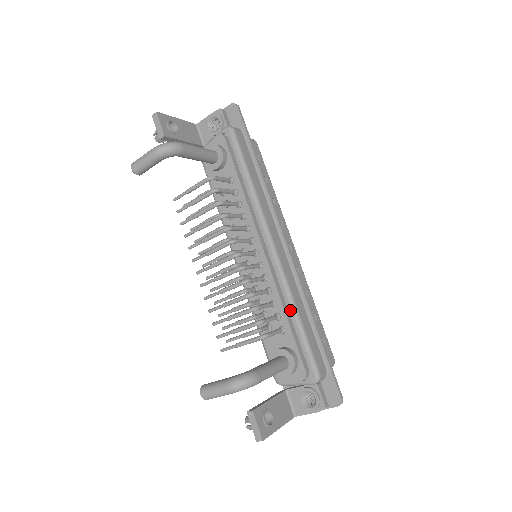
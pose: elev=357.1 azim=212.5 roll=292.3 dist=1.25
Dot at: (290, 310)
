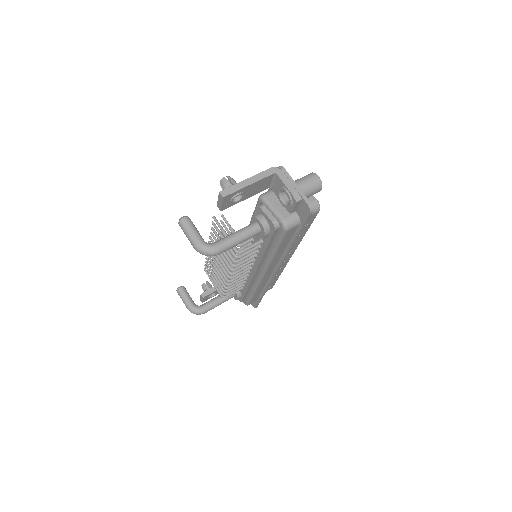
Dot at: (251, 290)
